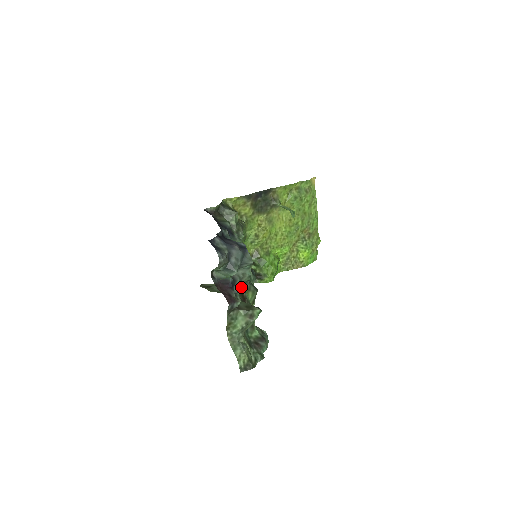
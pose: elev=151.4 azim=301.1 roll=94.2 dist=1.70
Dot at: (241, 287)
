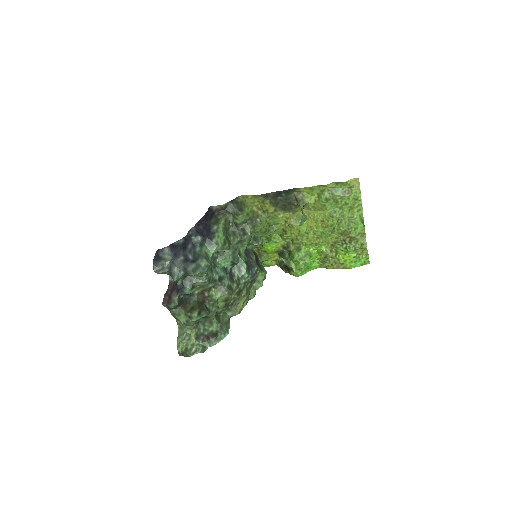
Dot at: (190, 291)
